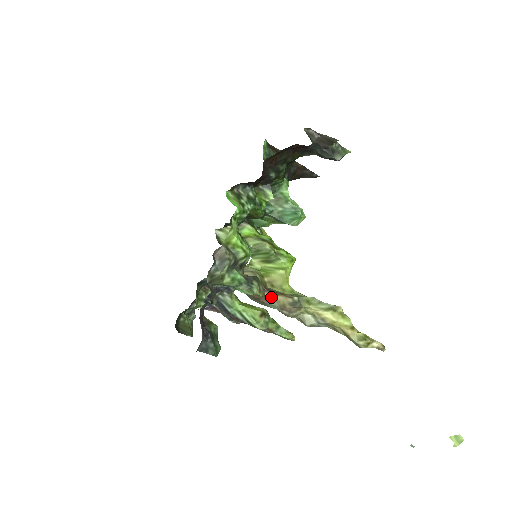
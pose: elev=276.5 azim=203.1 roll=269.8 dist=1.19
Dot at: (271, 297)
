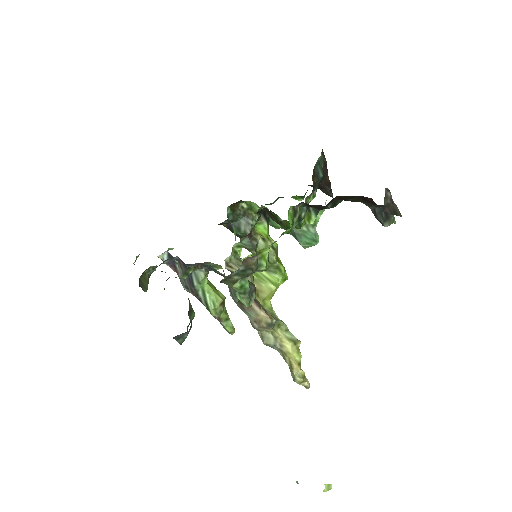
Dot at: (255, 309)
